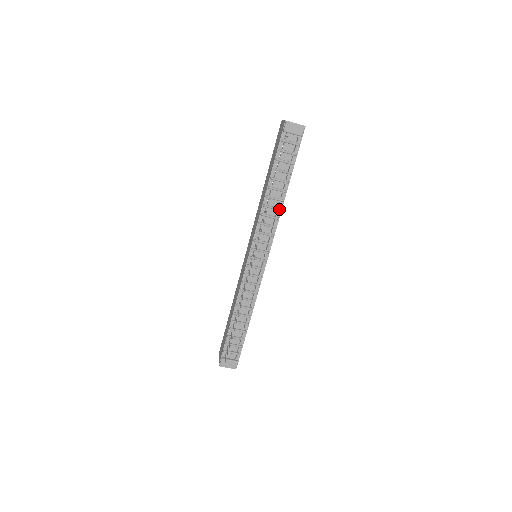
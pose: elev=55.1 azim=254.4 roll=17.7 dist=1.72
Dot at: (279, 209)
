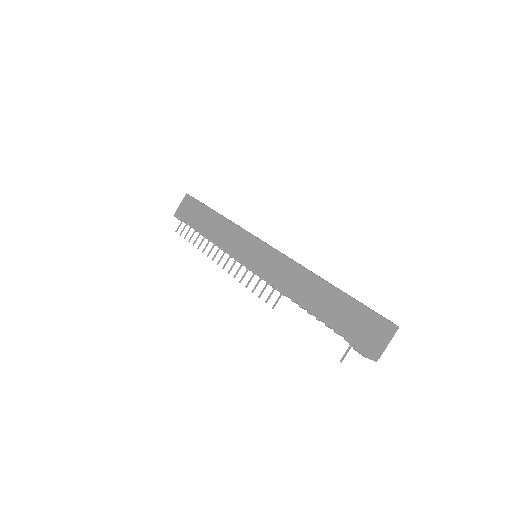
Dot at: occluded
